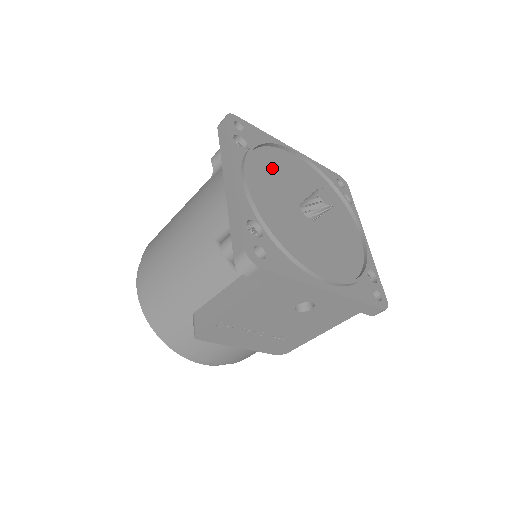
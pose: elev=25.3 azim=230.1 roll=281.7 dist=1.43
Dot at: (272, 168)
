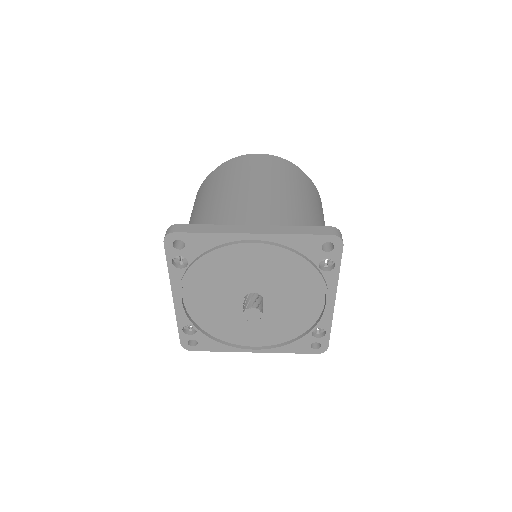
Dot at: (216, 274)
